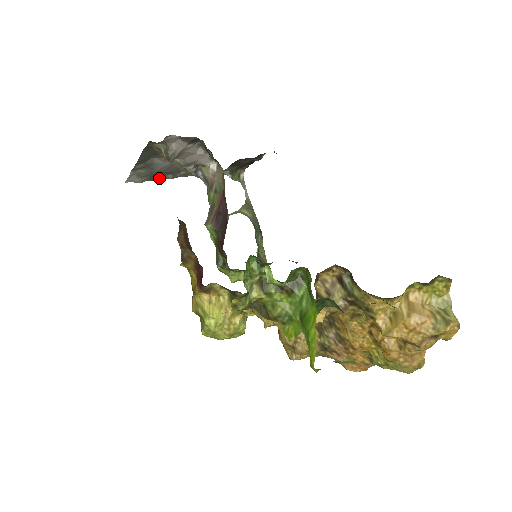
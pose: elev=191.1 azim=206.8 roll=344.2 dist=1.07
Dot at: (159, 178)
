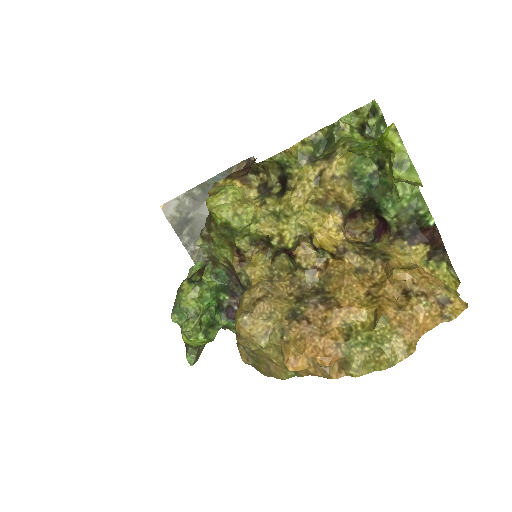
Dot at: (179, 232)
